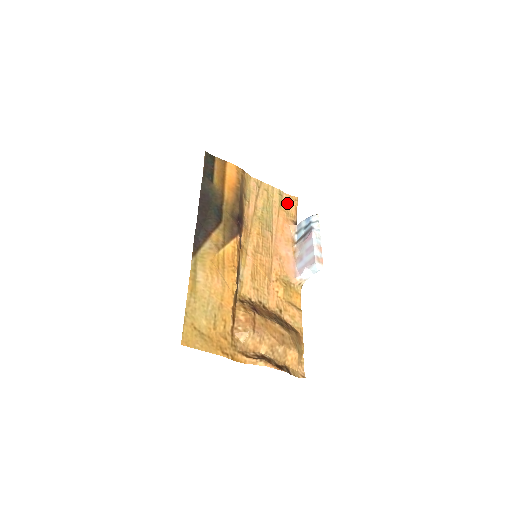
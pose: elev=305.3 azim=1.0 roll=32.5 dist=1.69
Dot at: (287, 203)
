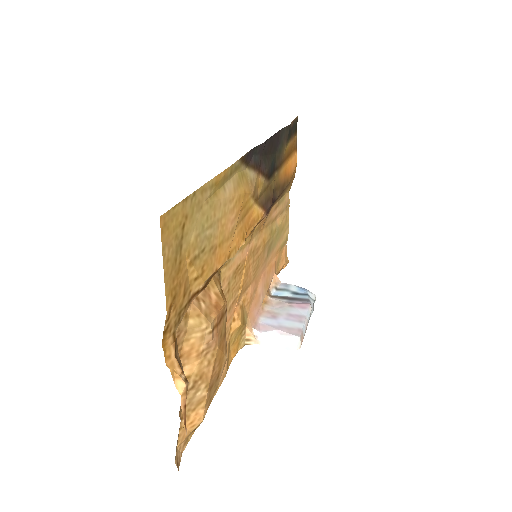
Dot at: (283, 254)
